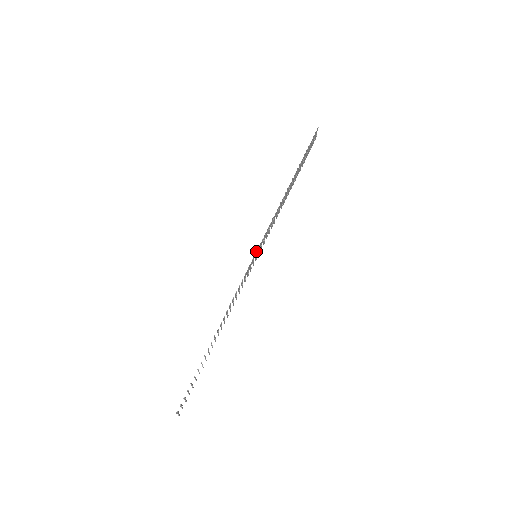
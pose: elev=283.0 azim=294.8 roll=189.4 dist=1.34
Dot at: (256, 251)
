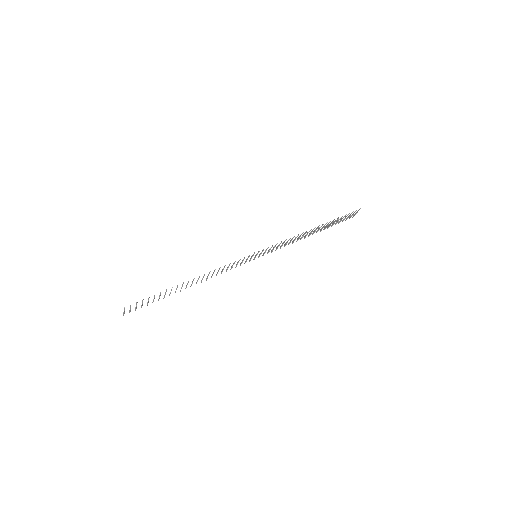
Dot at: (259, 251)
